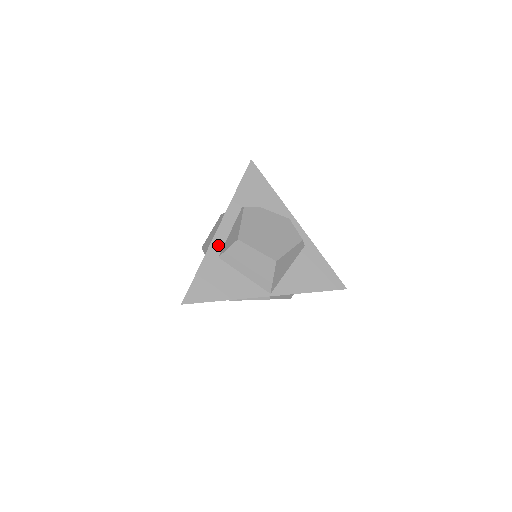
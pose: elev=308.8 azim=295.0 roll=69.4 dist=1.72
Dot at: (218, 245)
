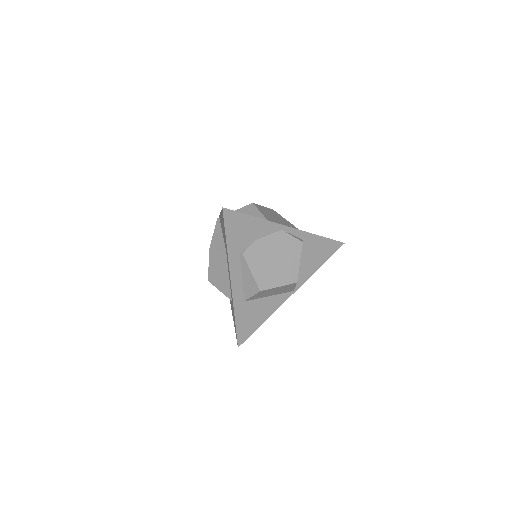
Dot at: (239, 294)
